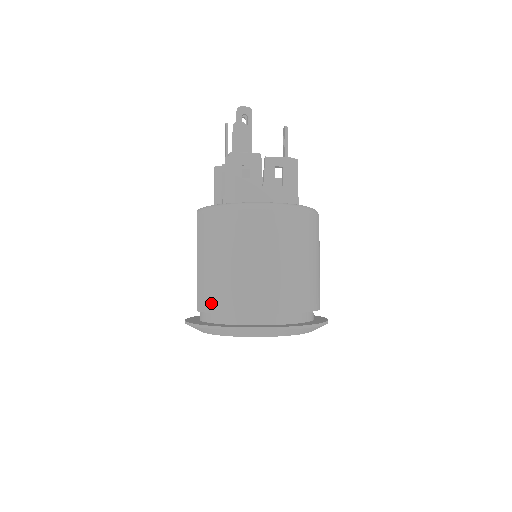
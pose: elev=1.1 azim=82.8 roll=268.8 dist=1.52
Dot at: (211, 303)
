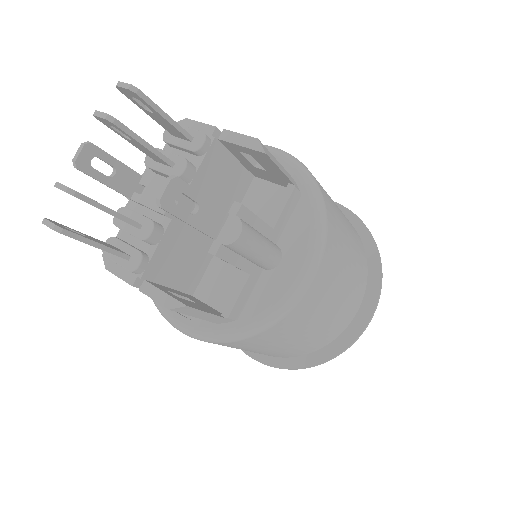
Dot at: occluded
